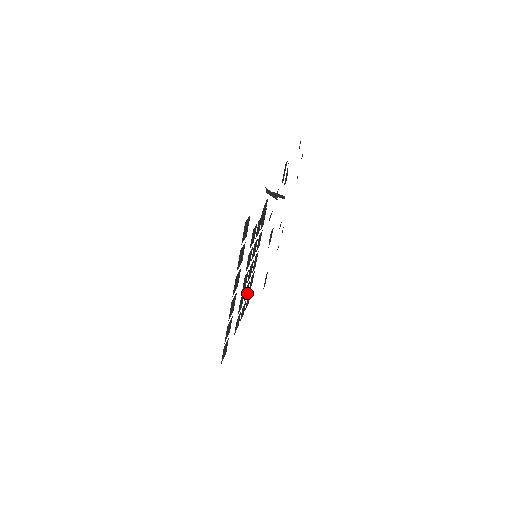
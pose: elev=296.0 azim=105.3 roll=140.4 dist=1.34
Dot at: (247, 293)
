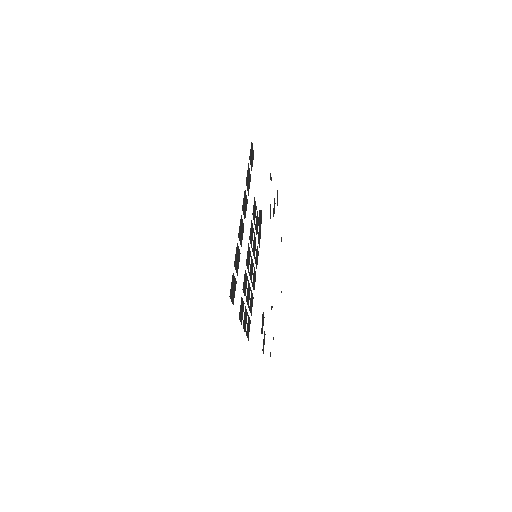
Dot at: (248, 304)
